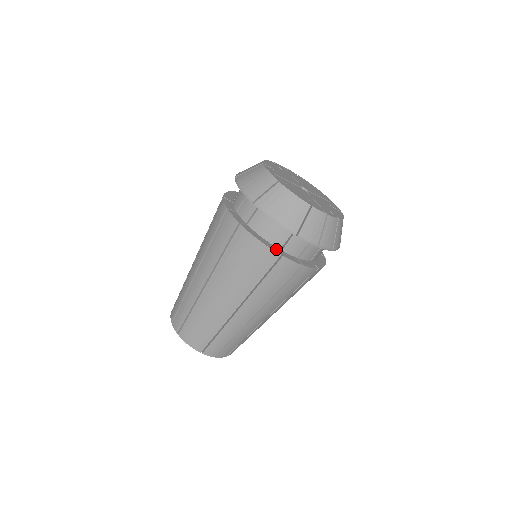
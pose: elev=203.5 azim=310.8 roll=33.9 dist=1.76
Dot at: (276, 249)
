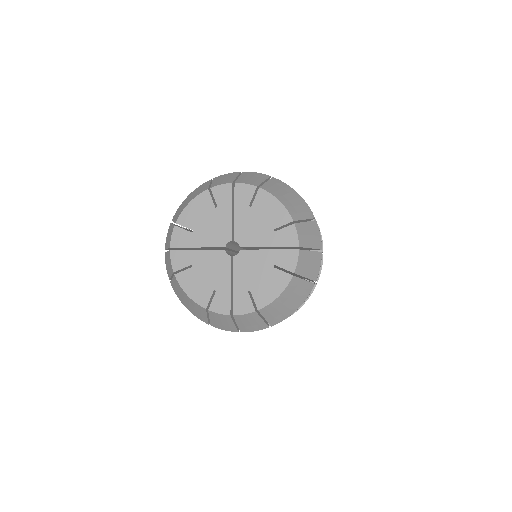
Dot at: occluded
